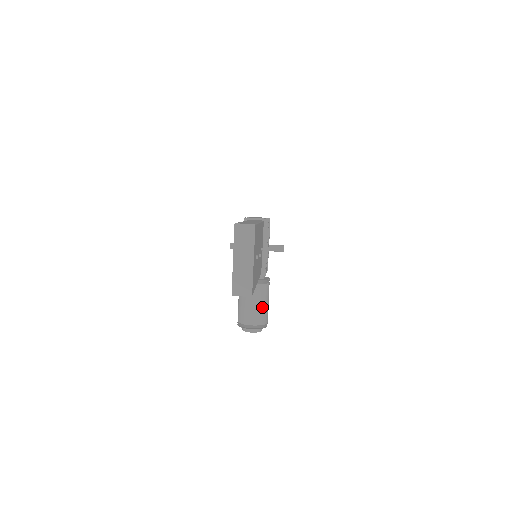
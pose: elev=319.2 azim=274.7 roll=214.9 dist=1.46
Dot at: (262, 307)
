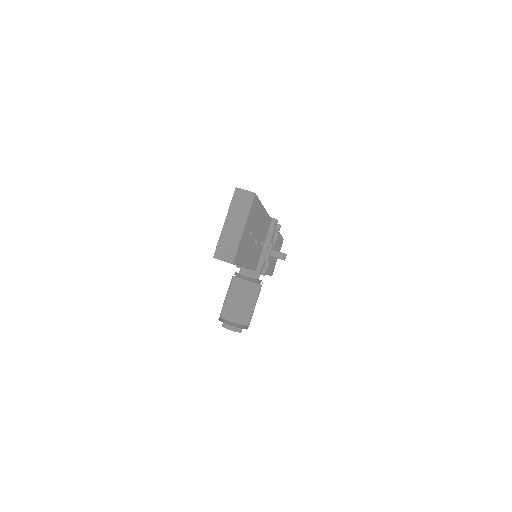
Dot at: (247, 306)
